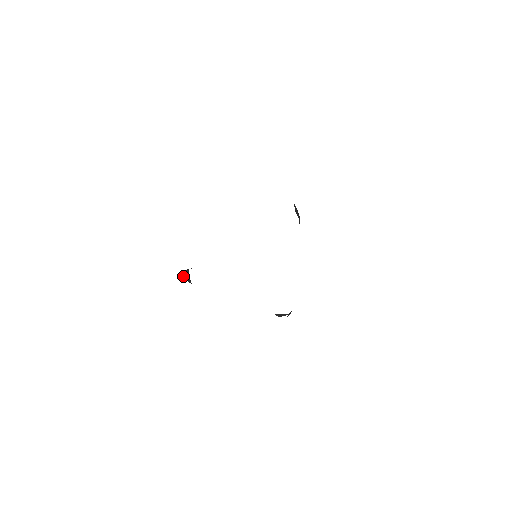
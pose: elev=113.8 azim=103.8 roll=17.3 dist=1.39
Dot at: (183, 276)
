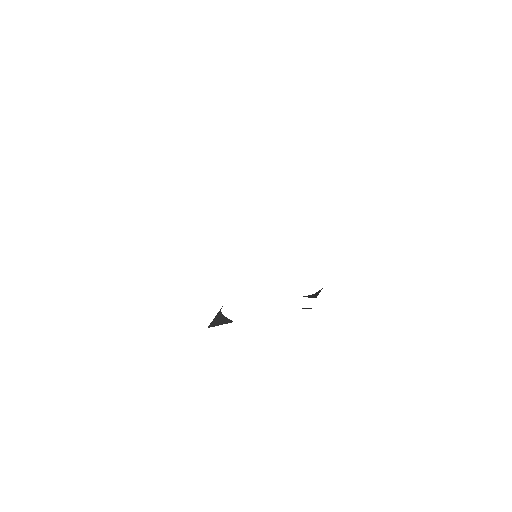
Dot at: occluded
